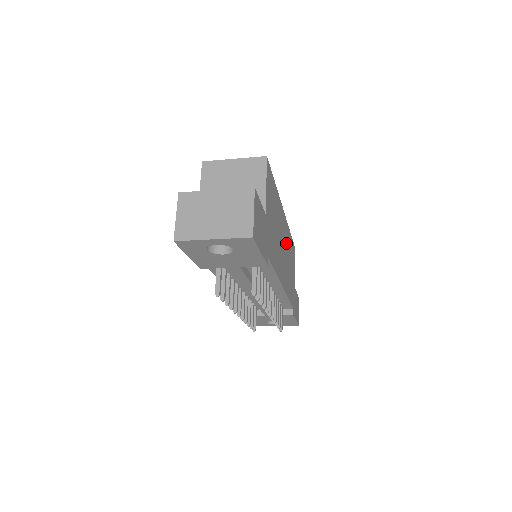
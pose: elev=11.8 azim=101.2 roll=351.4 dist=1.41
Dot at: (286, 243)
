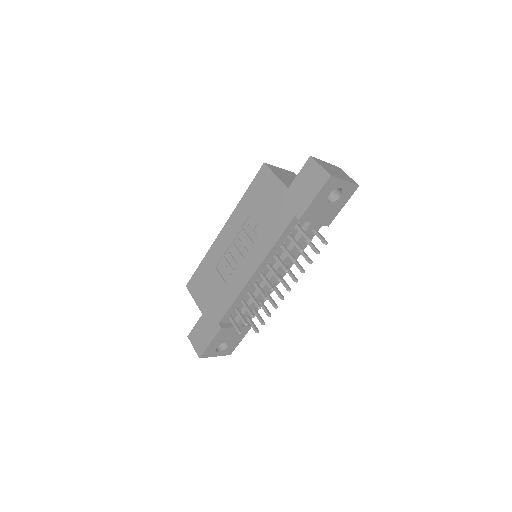
Dot at: occluded
